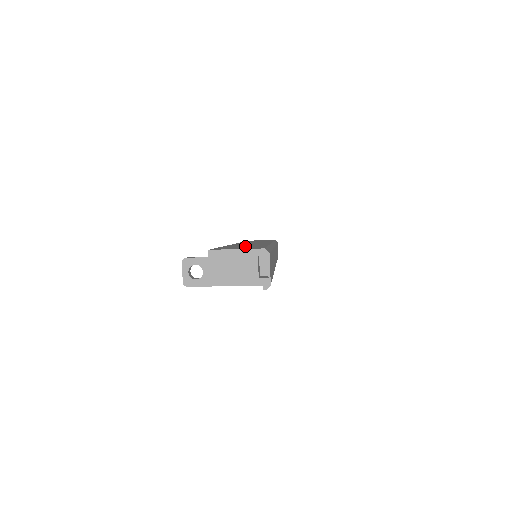
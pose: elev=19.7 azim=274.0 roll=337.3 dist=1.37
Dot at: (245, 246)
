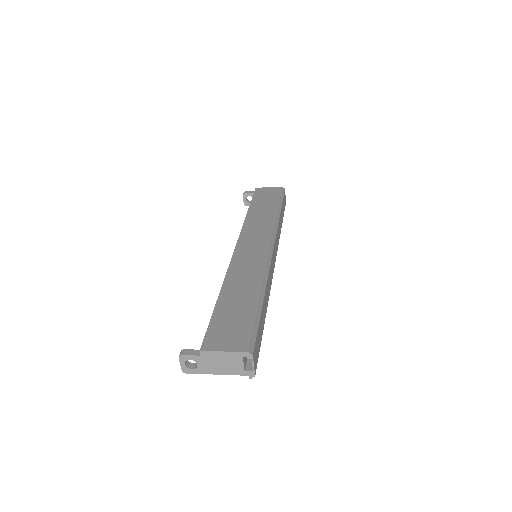
Dot at: (237, 308)
